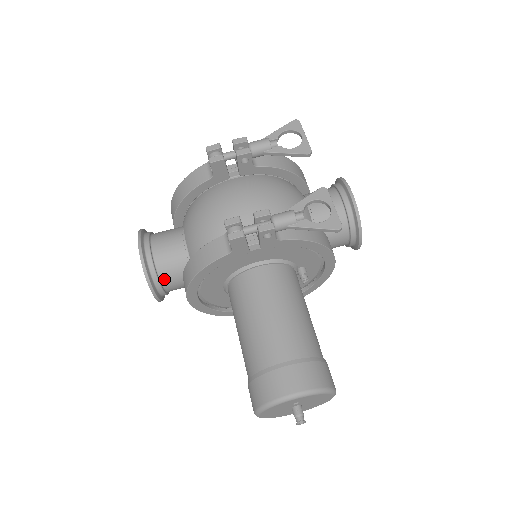
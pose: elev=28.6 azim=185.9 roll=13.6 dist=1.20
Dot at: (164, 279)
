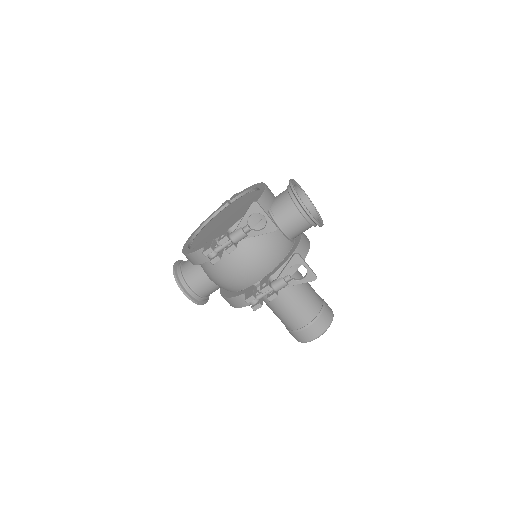
Dot at: (208, 295)
